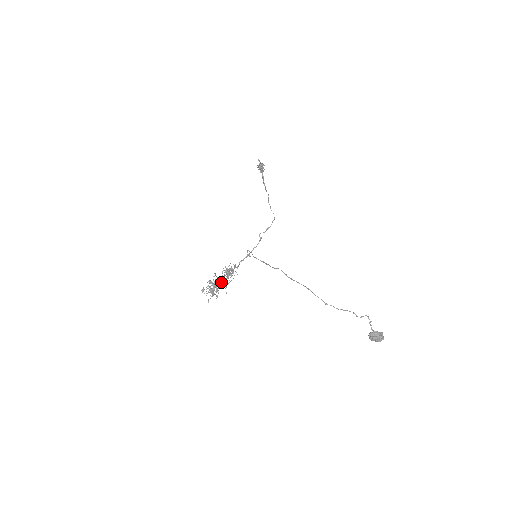
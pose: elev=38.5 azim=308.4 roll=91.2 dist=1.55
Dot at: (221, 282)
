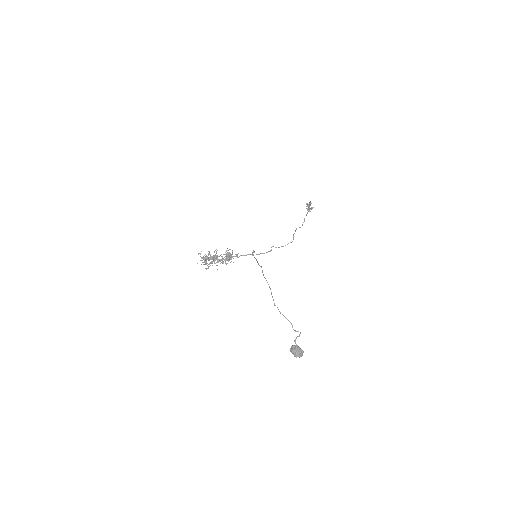
Dot at: (217, 257)
